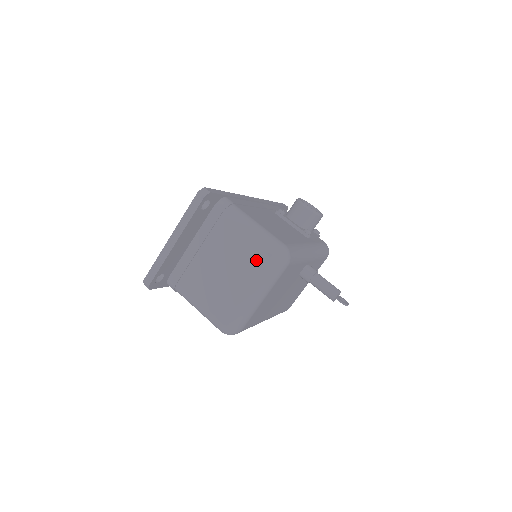
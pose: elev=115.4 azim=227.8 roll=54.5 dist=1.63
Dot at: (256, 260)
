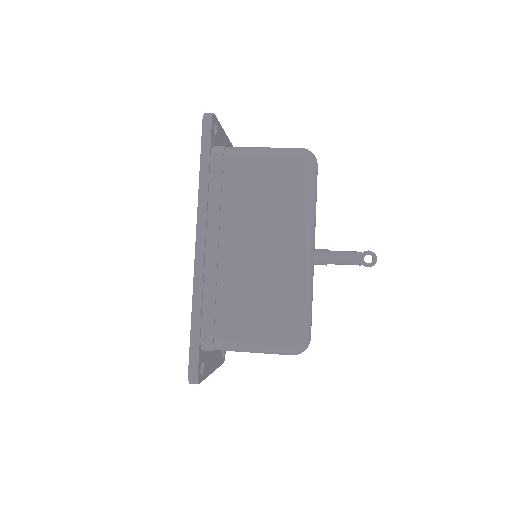
Dot at: occluded
